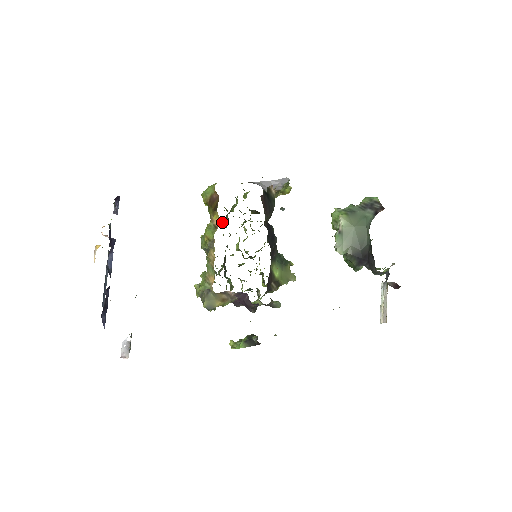
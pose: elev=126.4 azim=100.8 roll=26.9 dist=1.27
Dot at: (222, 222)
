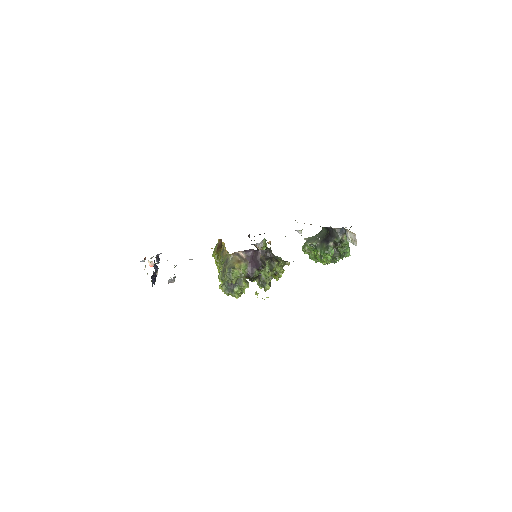
Dot at: occluded
